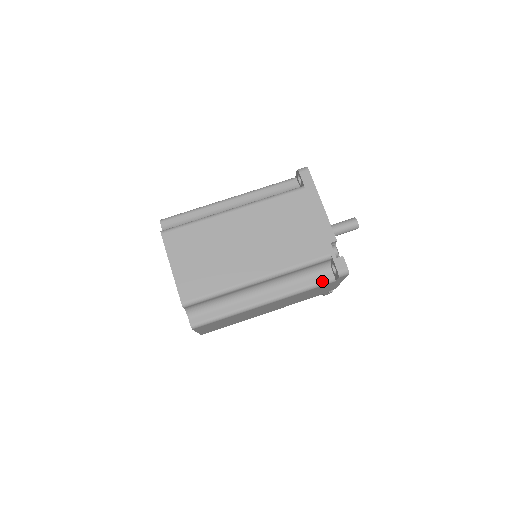
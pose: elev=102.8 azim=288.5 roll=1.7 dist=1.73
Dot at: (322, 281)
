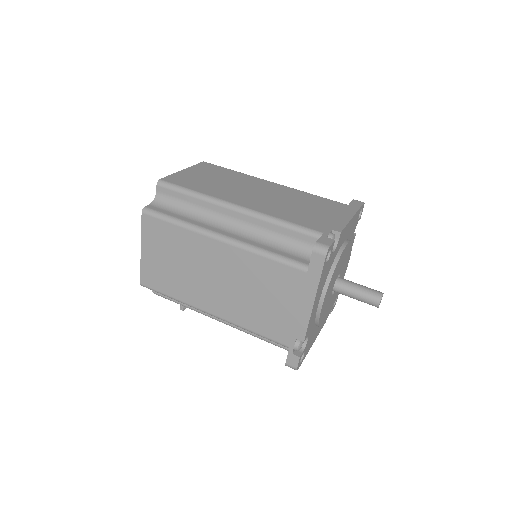
Dot at: (293, 259)
